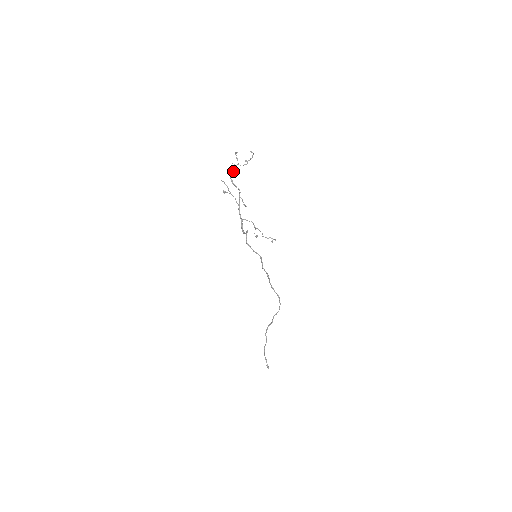
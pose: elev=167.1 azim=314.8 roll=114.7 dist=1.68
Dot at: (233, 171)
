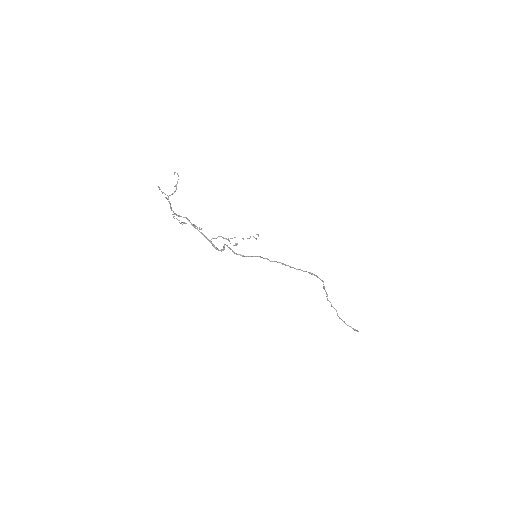
Dot at: occluded
